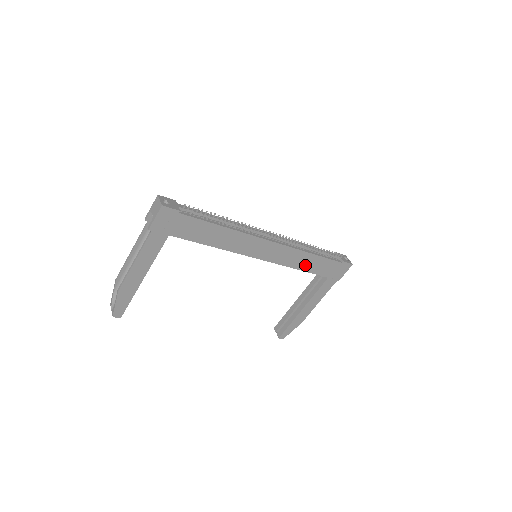
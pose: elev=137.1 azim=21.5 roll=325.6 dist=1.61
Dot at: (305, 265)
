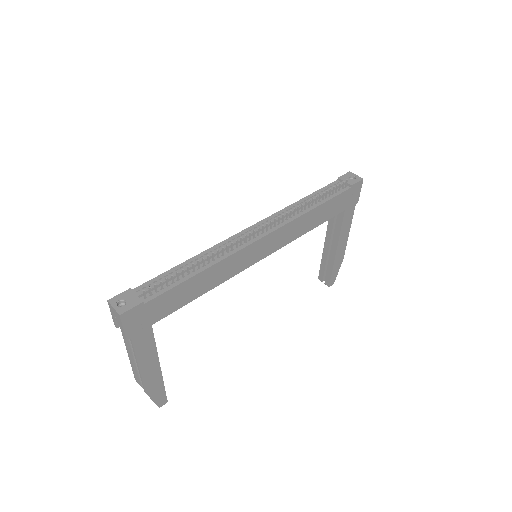
Dot at: (313, 222)
